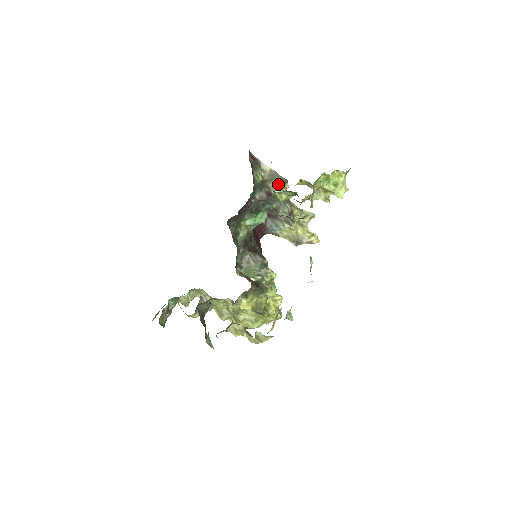
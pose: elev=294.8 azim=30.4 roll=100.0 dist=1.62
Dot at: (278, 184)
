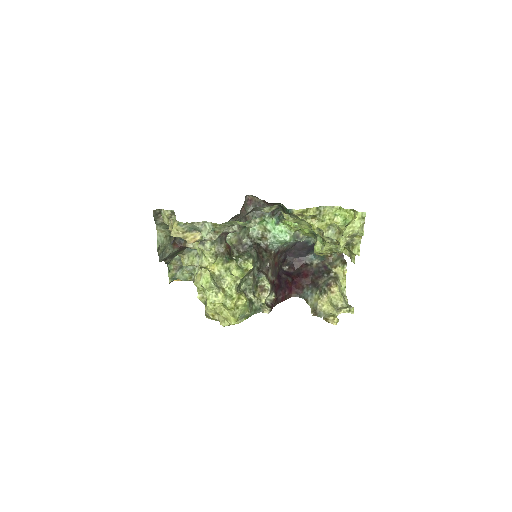
Dot at: (339, 265)
